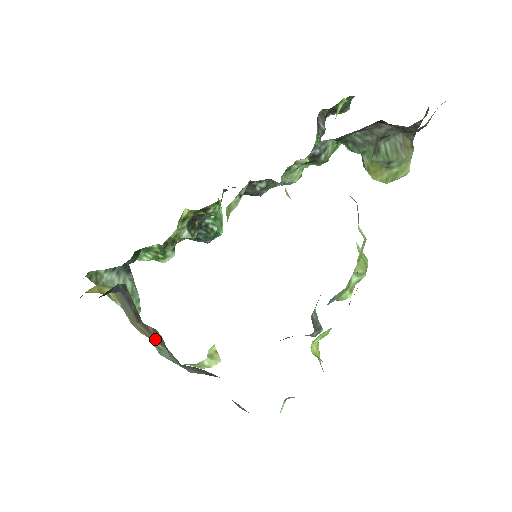
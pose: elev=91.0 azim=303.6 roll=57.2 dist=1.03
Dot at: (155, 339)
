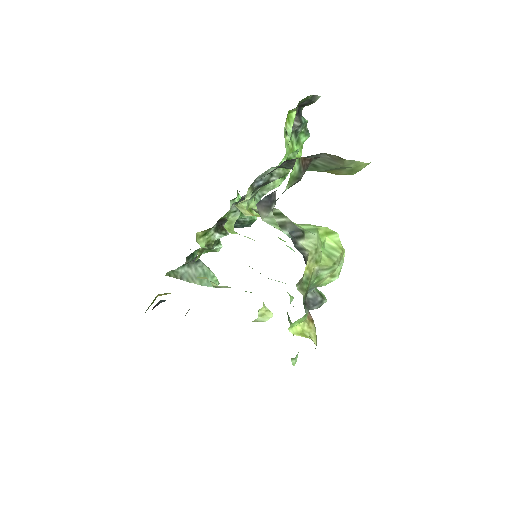
Dot at: occluded
